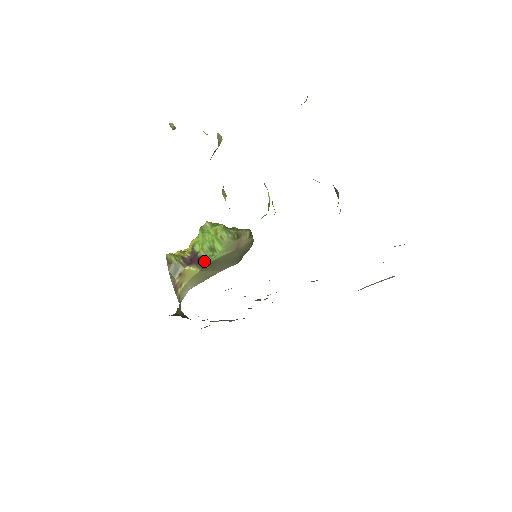
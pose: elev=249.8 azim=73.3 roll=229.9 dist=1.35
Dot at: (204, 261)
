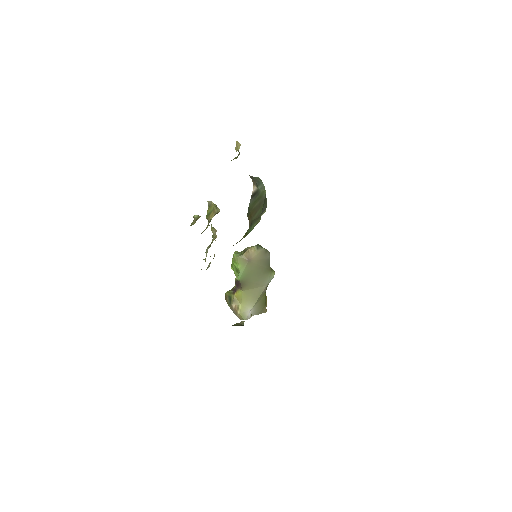
Dot at: (238, 282)
